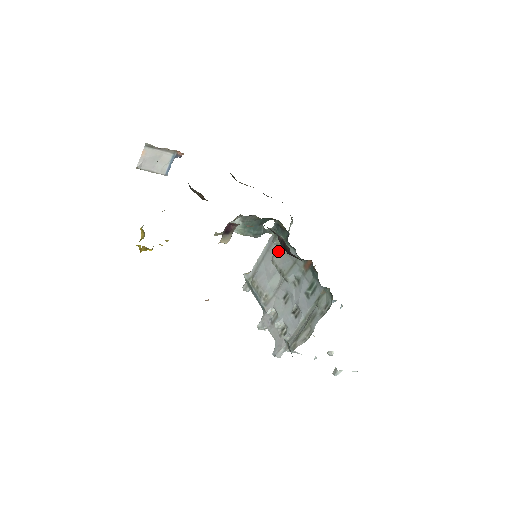
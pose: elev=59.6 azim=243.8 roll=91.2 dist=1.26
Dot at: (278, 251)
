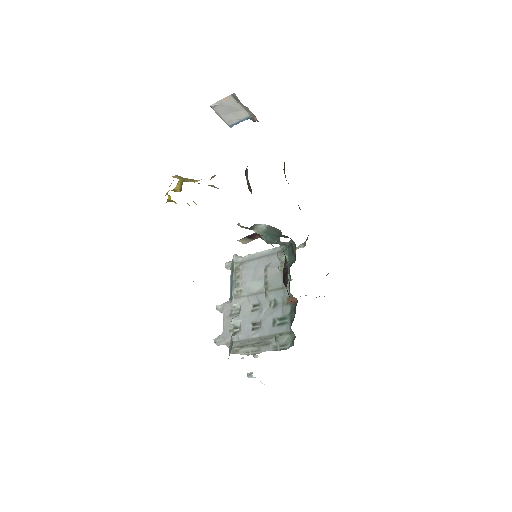
Dot at: (276, 265)
